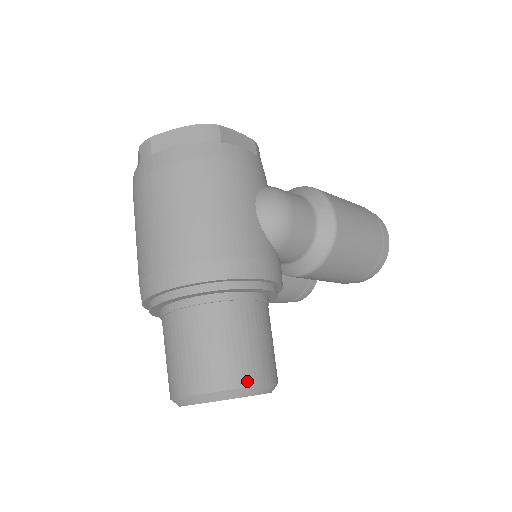
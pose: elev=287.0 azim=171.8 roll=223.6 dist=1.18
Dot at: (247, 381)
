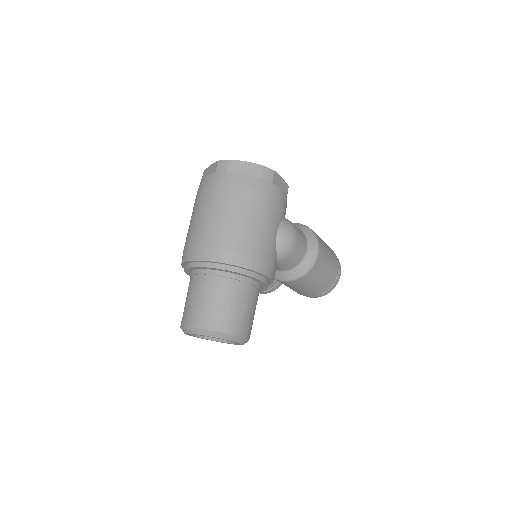
Dot at: (237, 332)
